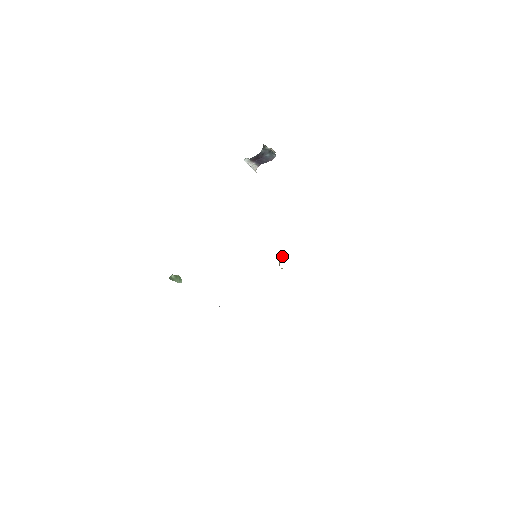
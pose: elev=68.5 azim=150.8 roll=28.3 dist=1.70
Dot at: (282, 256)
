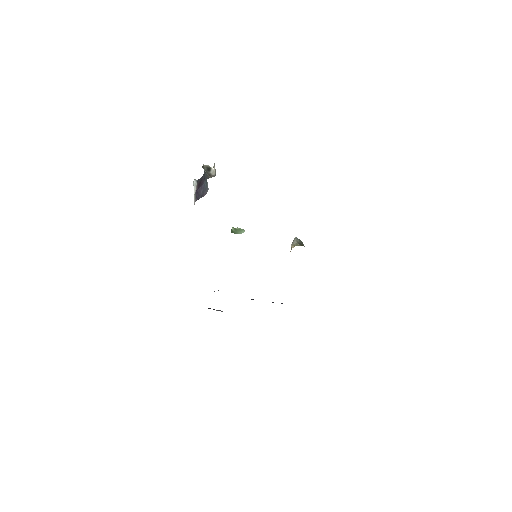
Dot at: (292, 246)
